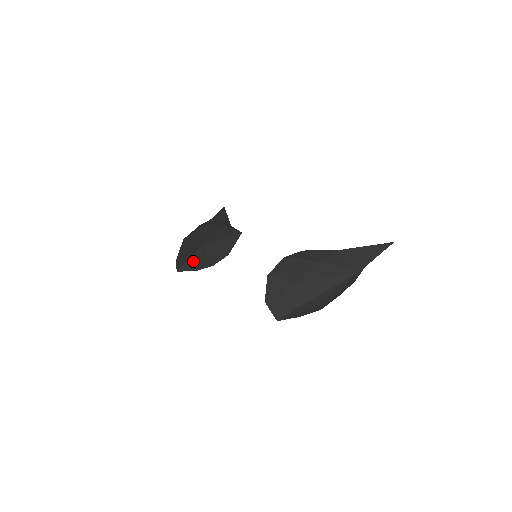
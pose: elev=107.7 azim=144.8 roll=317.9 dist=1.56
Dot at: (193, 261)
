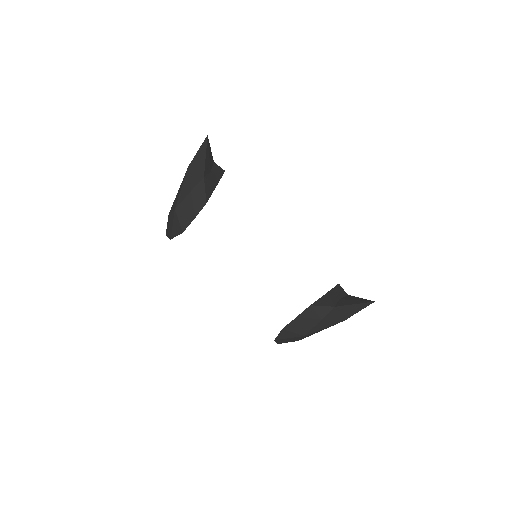
Dot at: occluded
